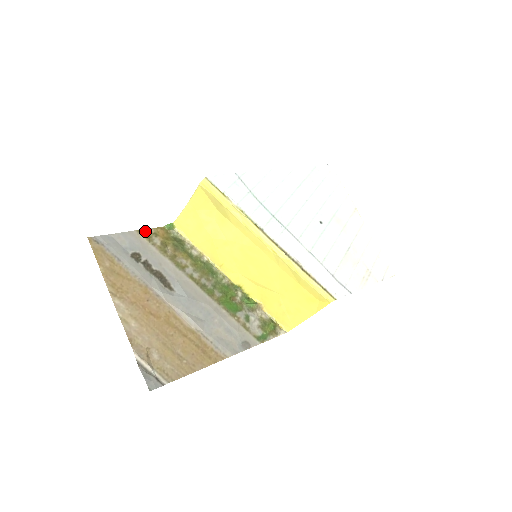
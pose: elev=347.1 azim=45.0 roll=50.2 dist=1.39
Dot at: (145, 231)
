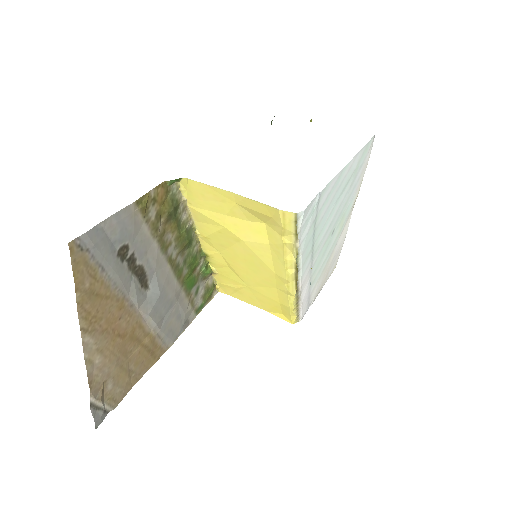
Dot at: (144, 199)
